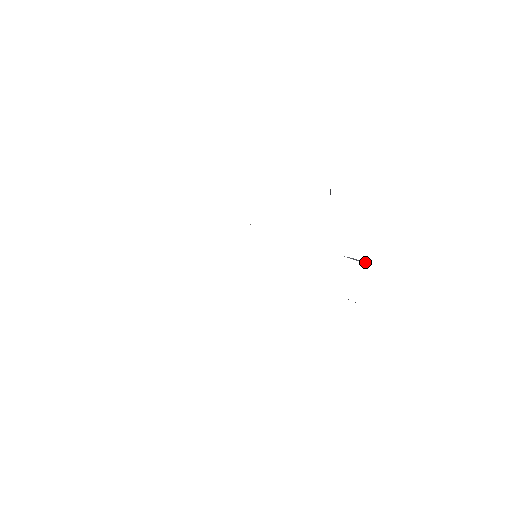
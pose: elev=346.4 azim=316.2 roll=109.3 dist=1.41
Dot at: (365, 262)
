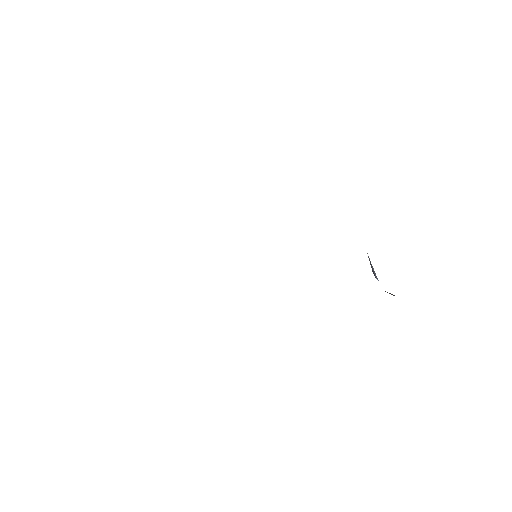
Dot at: (376, 276)
